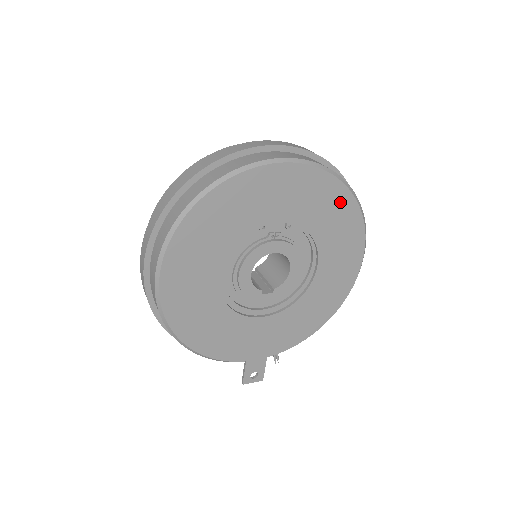
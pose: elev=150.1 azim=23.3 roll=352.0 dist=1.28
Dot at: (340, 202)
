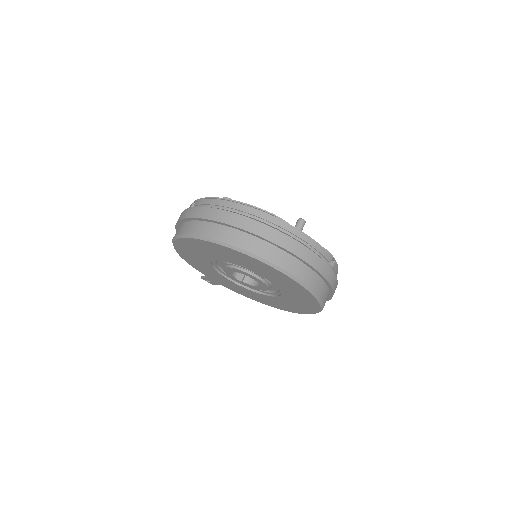
Dot at: (309, 300)
